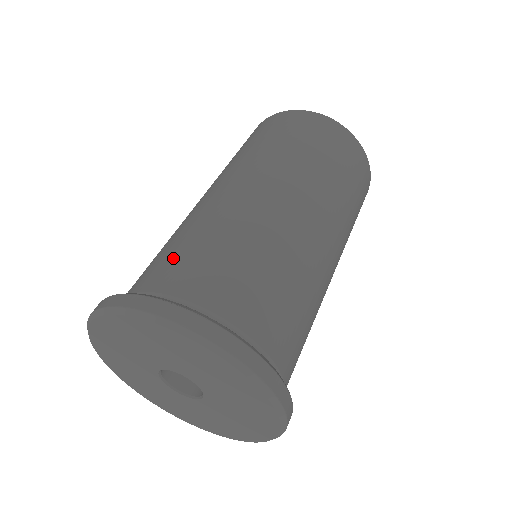
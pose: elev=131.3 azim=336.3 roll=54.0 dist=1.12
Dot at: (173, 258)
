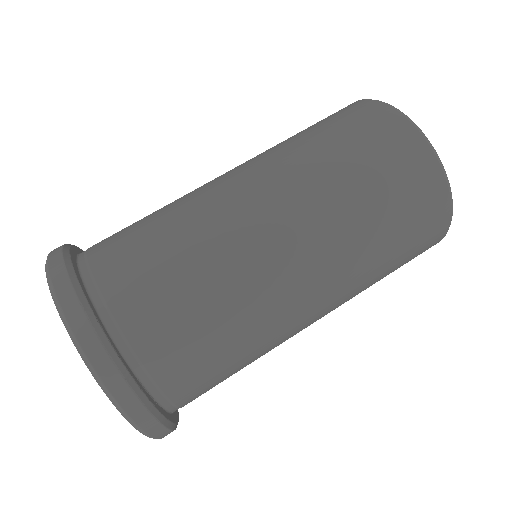
Dot at: (176, 317)
